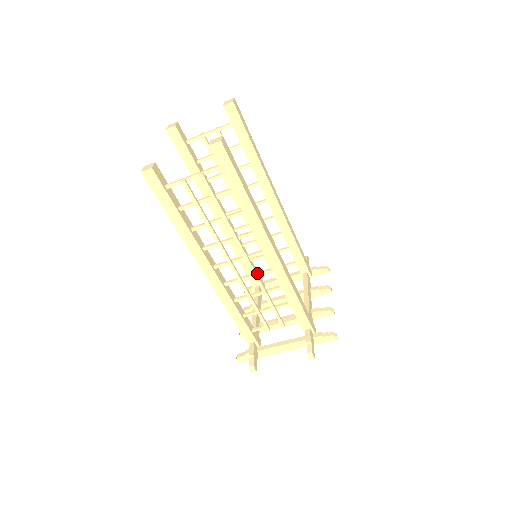
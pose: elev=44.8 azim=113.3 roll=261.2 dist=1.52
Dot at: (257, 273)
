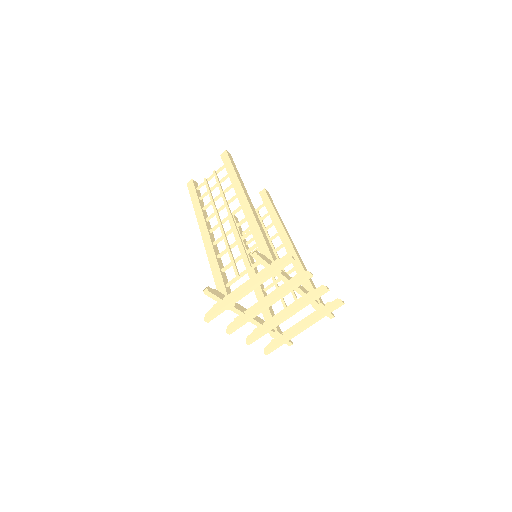
Dot at: (236, 225)
